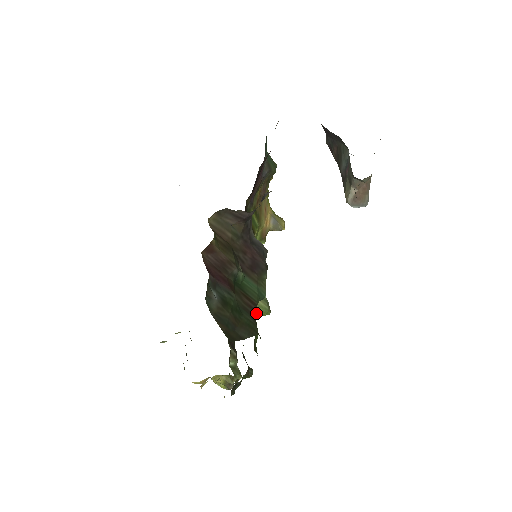
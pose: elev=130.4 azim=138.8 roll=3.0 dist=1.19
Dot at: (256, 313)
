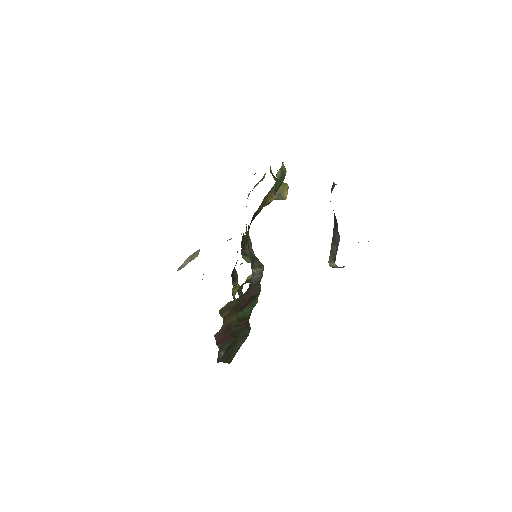
Dot at: occluded
